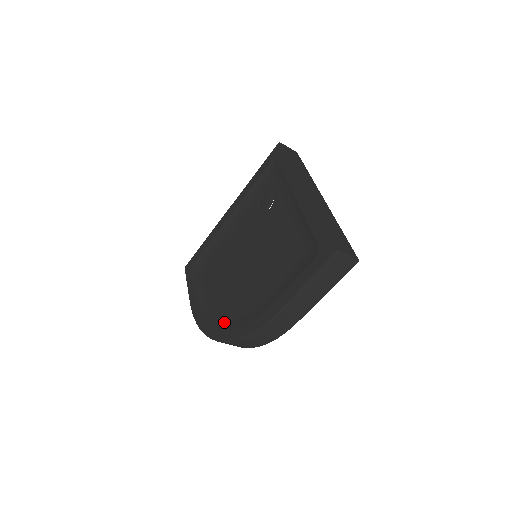
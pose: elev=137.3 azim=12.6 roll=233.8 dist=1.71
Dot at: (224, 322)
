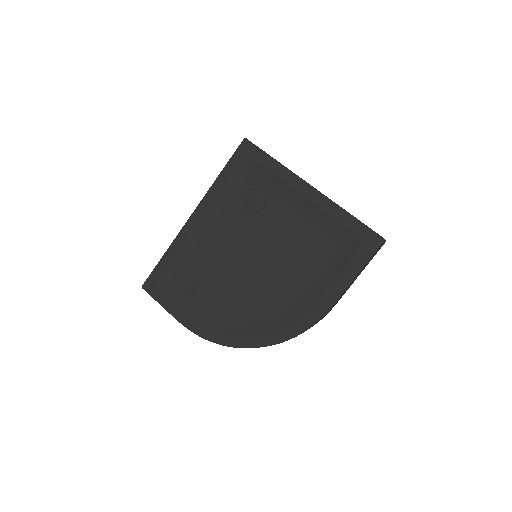
Dot at: (255, 328)
